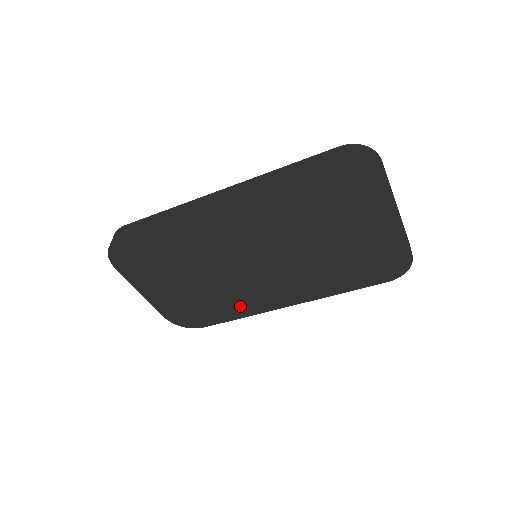
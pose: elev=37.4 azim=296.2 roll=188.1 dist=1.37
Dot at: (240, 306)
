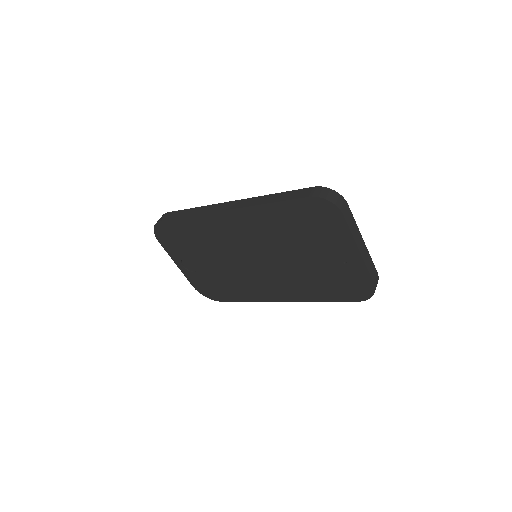
Dot at: (246, 292)
